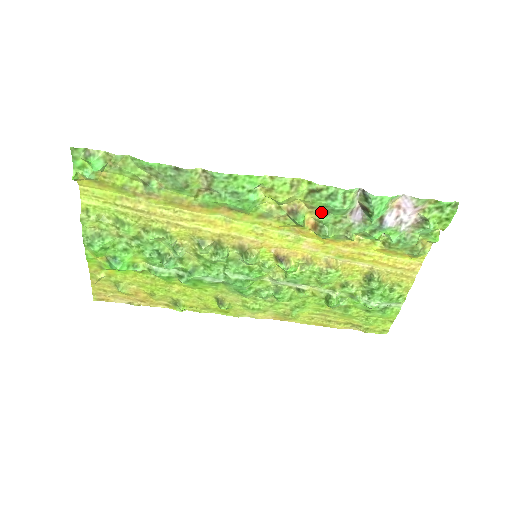
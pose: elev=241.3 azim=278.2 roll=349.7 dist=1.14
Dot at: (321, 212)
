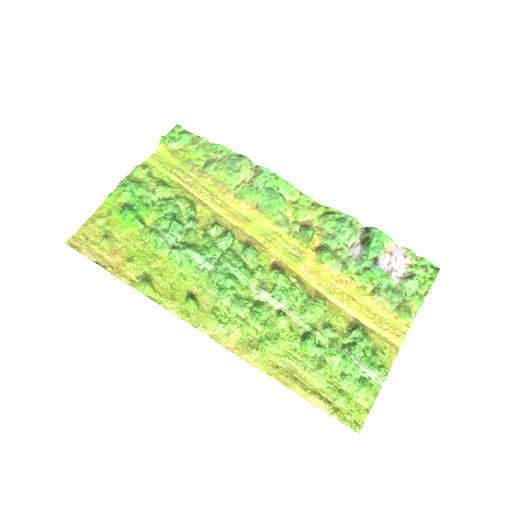
Dot at: (328, 236)
